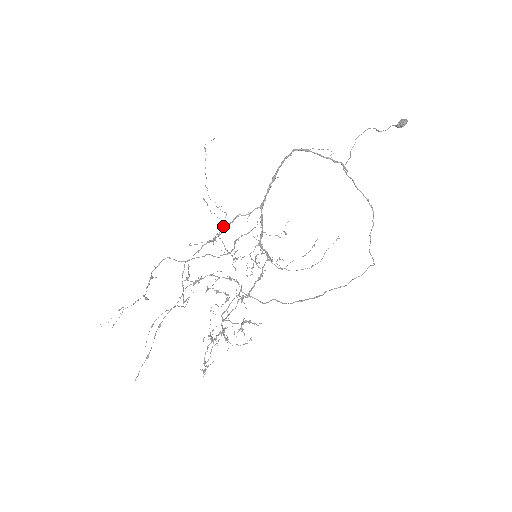
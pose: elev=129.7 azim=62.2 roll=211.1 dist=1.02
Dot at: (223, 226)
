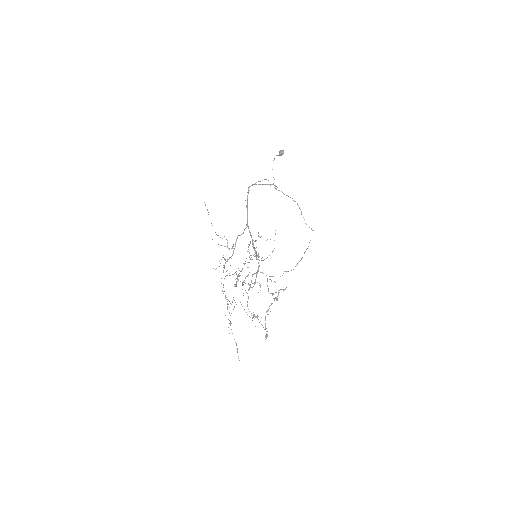
Dot at: occluded
